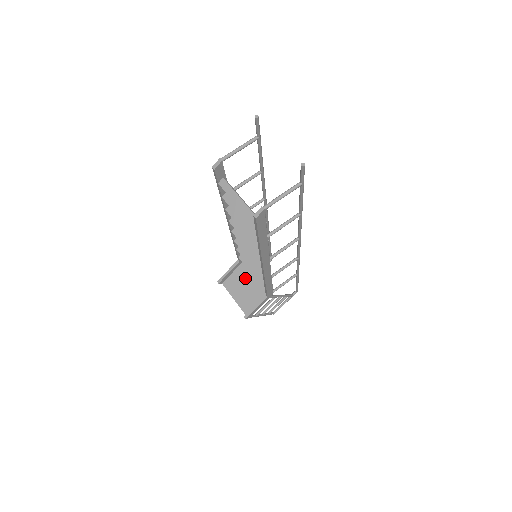
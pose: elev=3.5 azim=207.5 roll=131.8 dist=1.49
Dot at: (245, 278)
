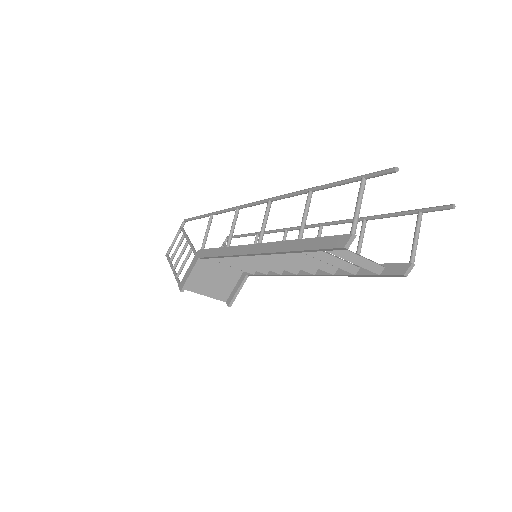
Dot at: (210, 270)
